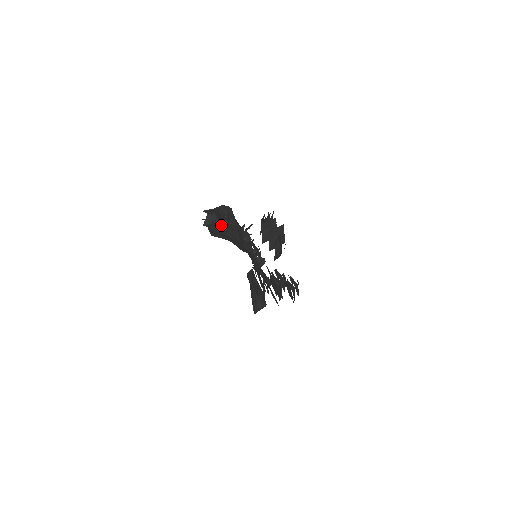
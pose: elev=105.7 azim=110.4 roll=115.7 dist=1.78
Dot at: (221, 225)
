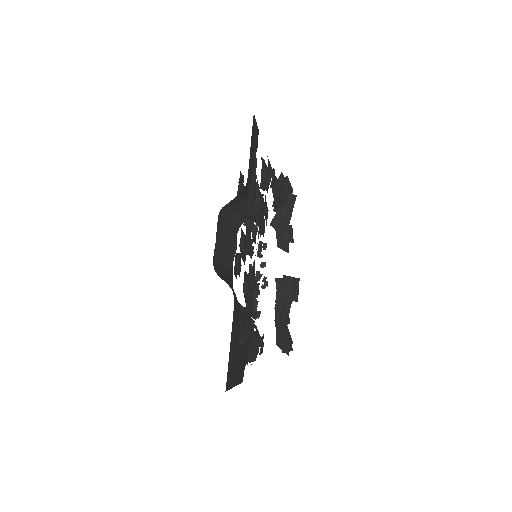
Dot at: occluded
